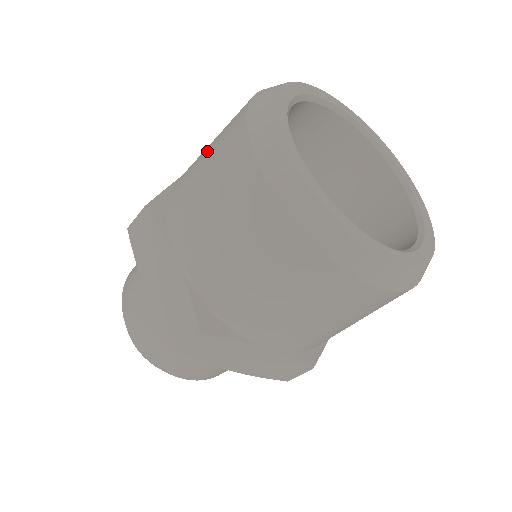
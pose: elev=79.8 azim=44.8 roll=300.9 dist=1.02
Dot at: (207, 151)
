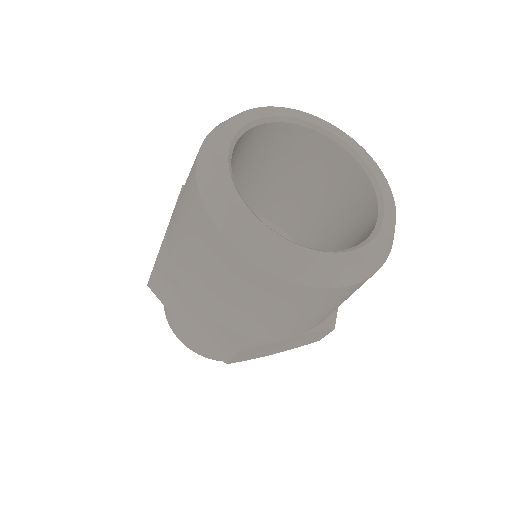
Dot at: occluded
